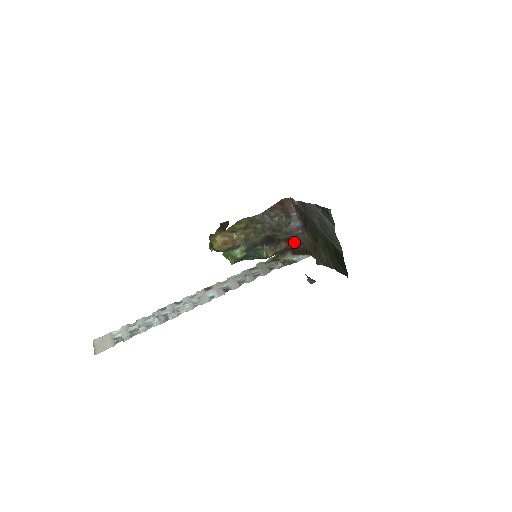
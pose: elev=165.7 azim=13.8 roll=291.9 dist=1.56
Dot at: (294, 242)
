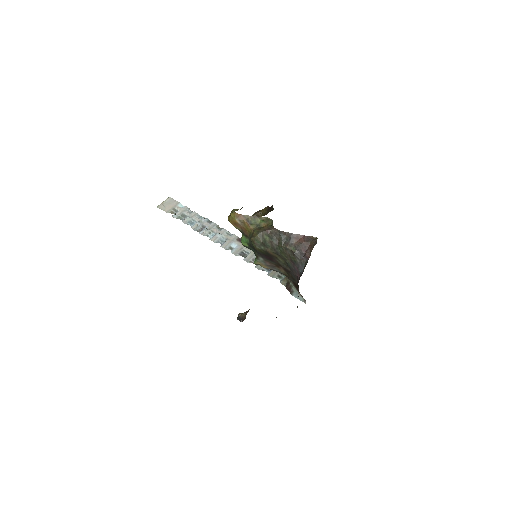
Dot at: (294, 279)
